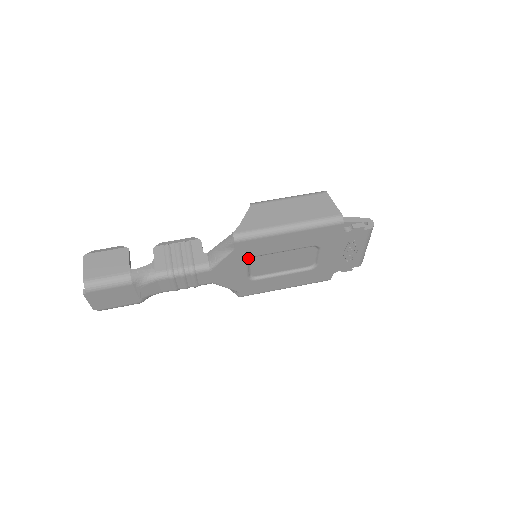
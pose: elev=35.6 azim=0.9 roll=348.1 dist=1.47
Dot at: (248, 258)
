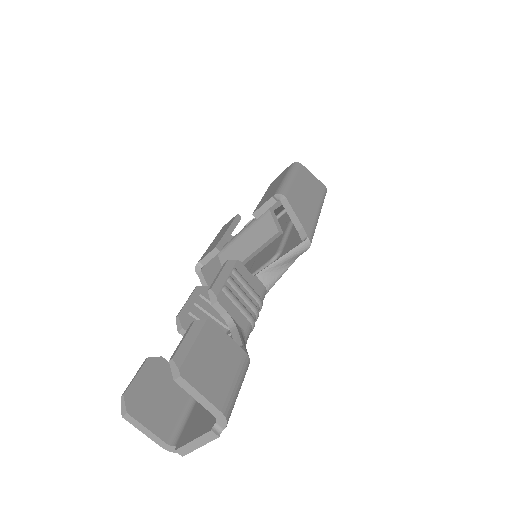
Dot at: occluded
